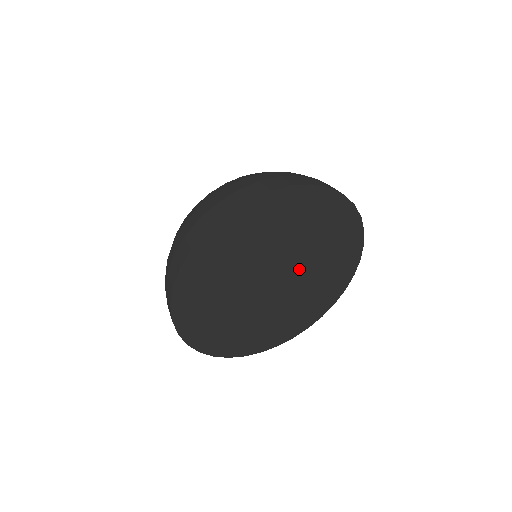
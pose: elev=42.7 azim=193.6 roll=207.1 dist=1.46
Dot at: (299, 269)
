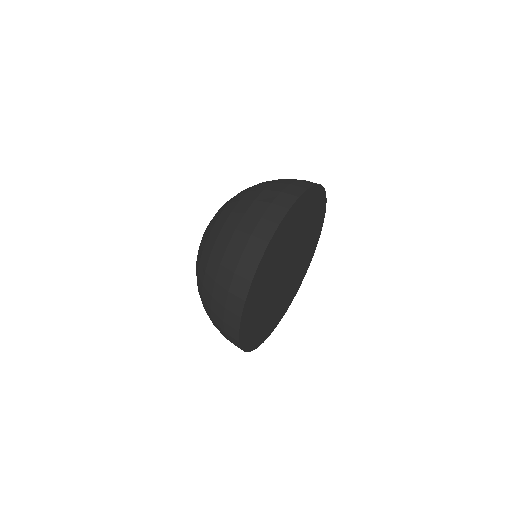
Dot at: (294, 266)
